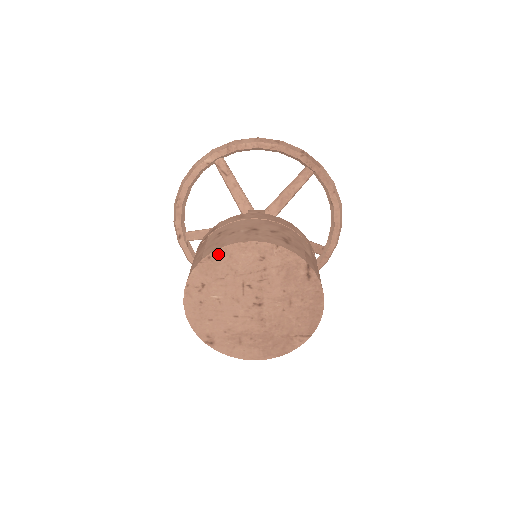
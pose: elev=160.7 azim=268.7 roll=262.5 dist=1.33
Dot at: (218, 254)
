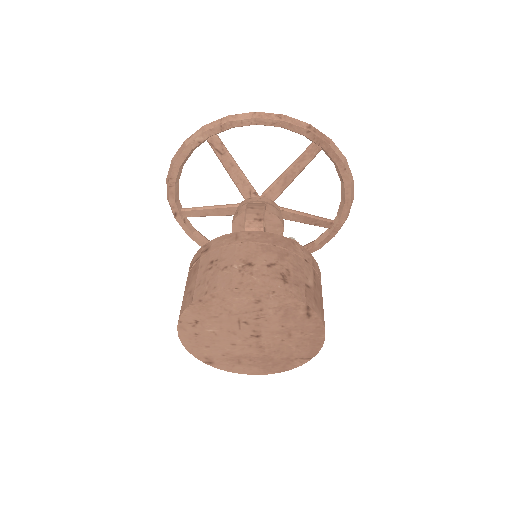
Dot at: (210, 298)
